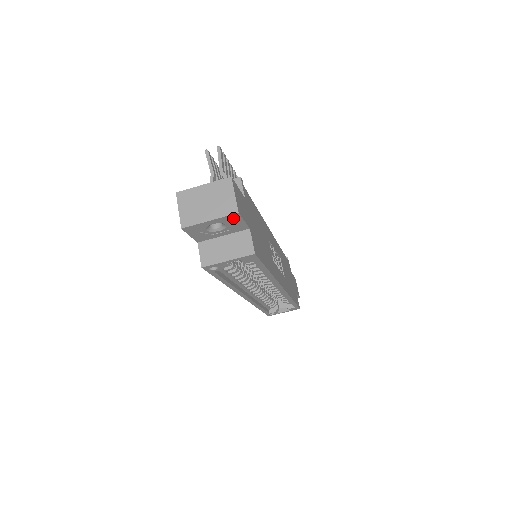
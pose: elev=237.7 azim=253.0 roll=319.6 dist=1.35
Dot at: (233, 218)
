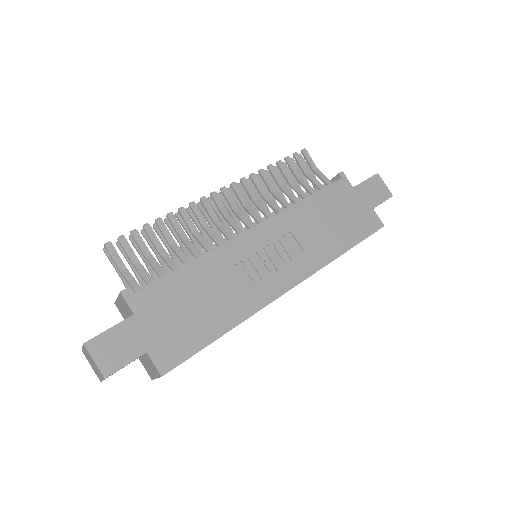
Dot at: (113, 373)
